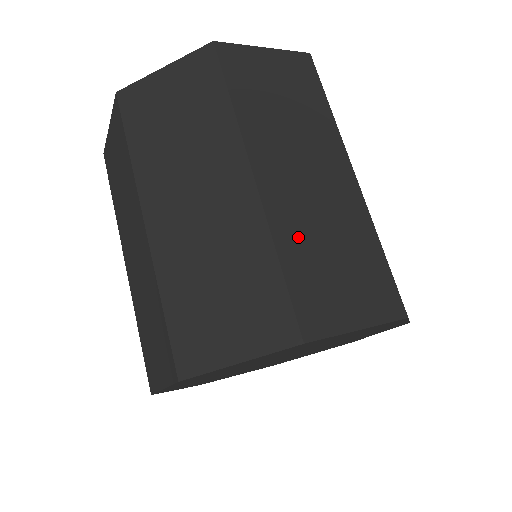
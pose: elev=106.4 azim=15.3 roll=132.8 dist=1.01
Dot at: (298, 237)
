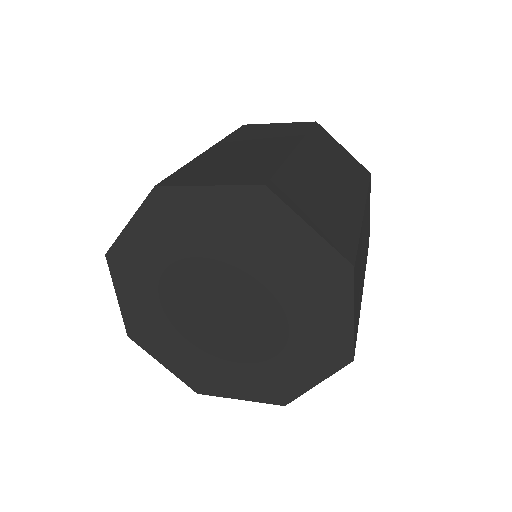
Dot at: (303, 175)
